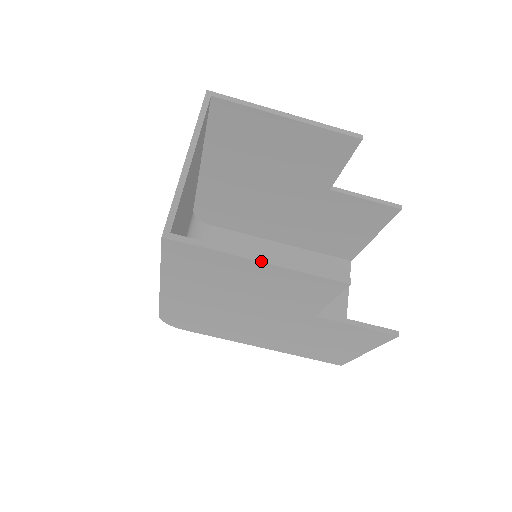
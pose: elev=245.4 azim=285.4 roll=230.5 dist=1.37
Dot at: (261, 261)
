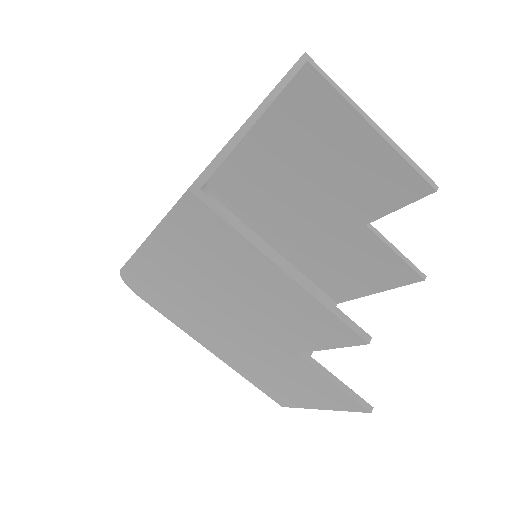
Dot at: (287, 272)
